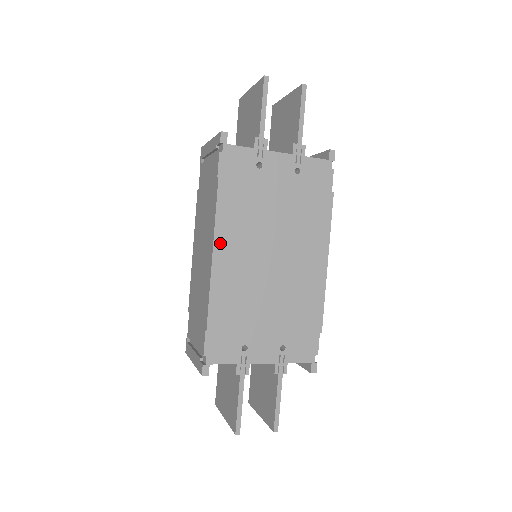
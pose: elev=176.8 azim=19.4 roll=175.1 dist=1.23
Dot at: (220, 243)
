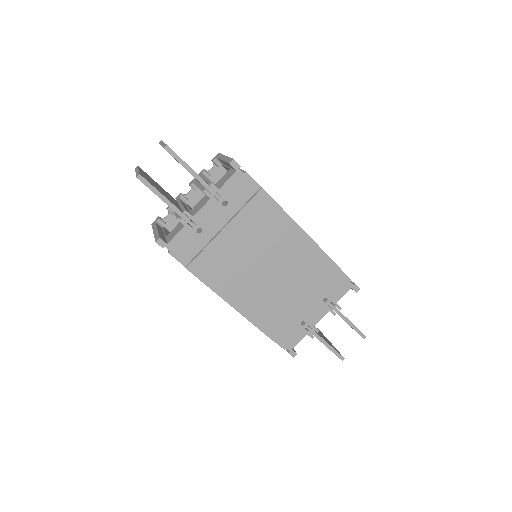
Dot at: (228, 297)
